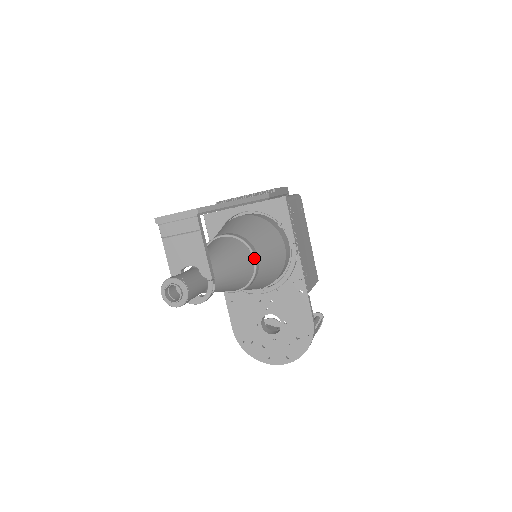
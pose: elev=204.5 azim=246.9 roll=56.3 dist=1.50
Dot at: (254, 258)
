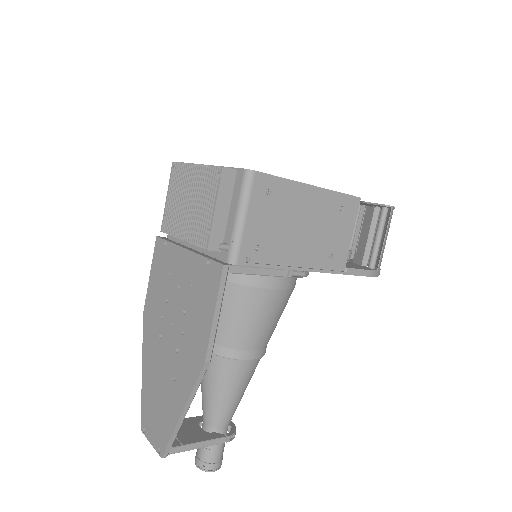
Dot at: (249, 360)
